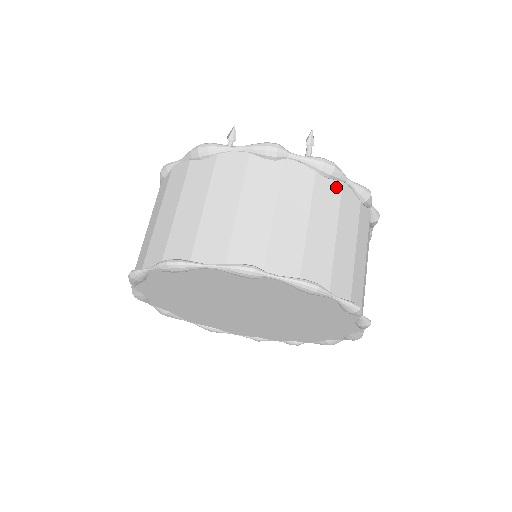
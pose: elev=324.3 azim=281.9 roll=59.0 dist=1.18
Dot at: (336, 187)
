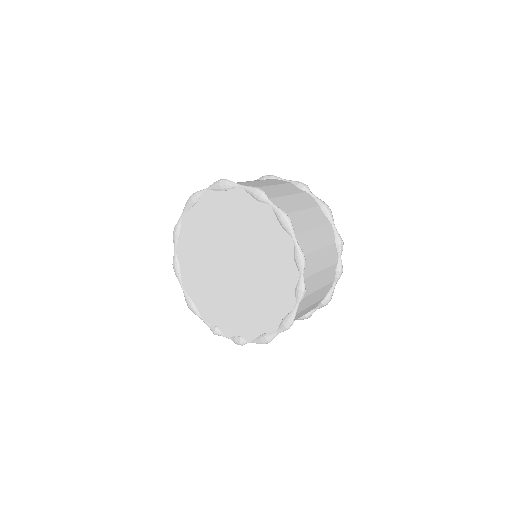
Dot at: (326, 220)
